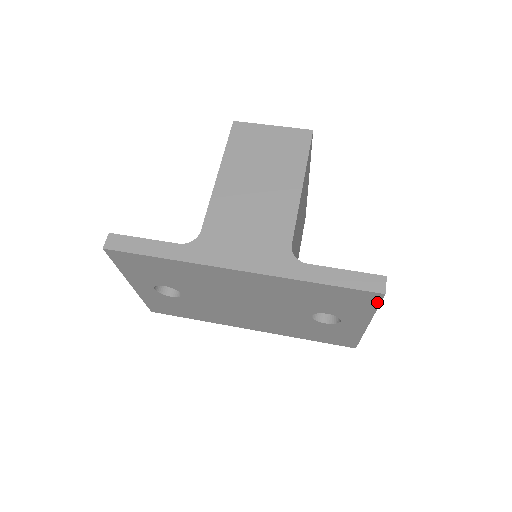
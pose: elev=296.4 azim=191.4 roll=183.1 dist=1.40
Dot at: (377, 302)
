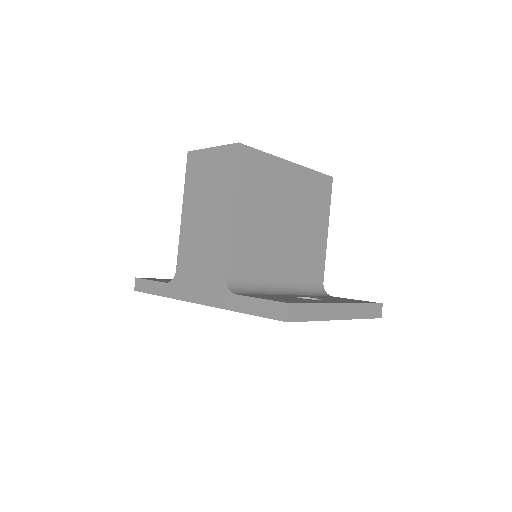
Dot at: (299, 321)
